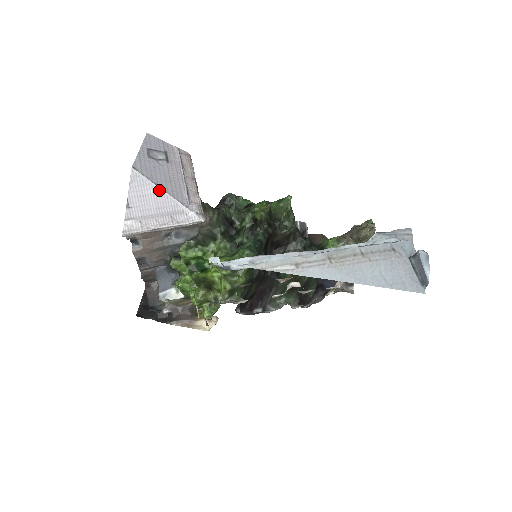
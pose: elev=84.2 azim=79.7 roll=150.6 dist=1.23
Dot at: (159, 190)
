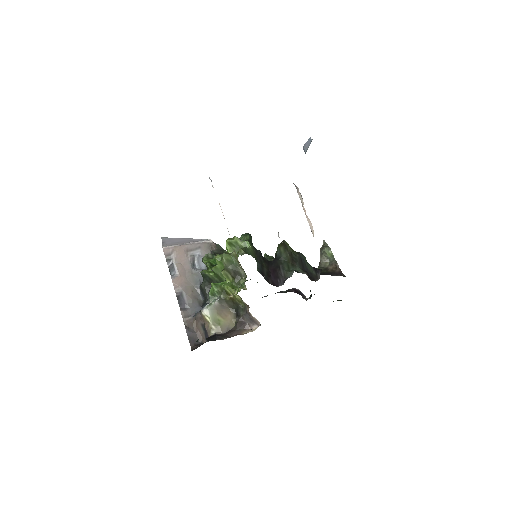
Dot at: (180, 238)
